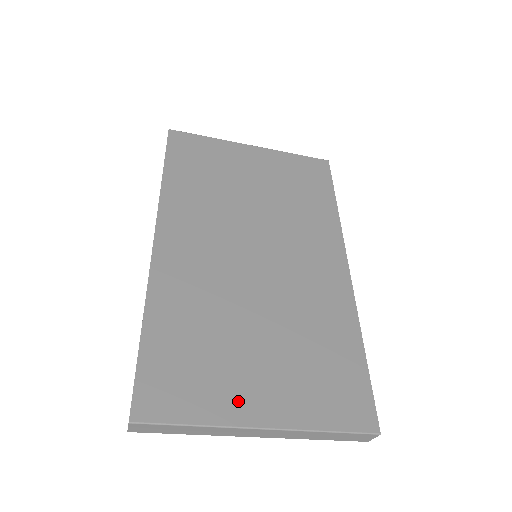
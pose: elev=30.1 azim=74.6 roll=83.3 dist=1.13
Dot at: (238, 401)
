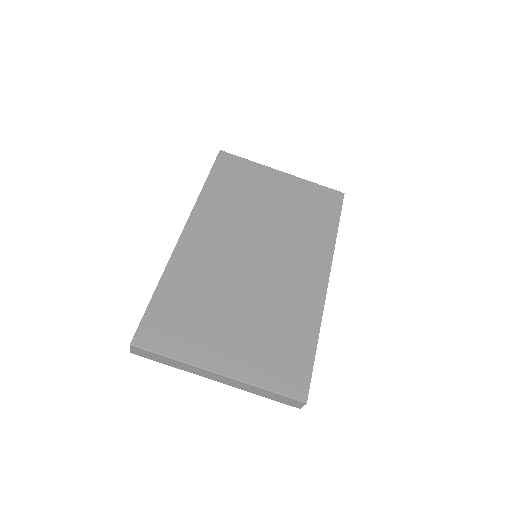
Dot at: (207, 351)
